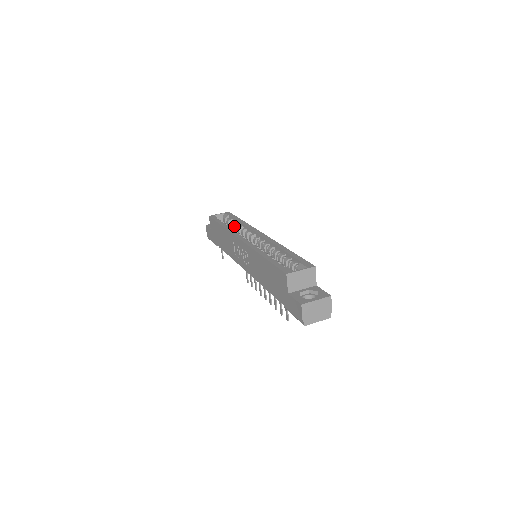
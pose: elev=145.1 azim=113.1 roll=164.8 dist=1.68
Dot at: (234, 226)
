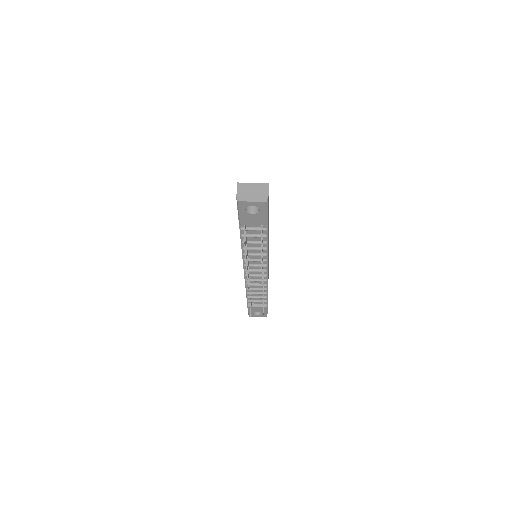
Dot at: occluded
